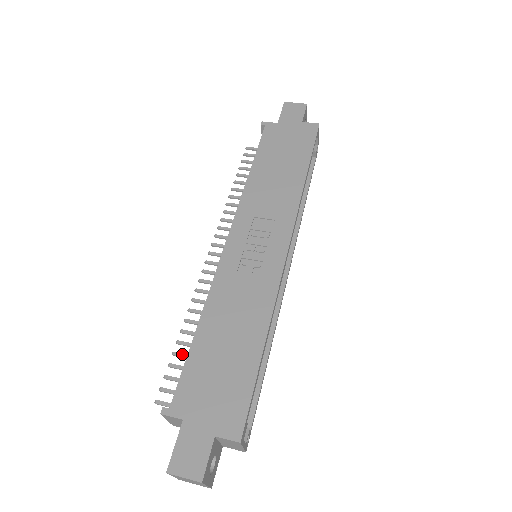
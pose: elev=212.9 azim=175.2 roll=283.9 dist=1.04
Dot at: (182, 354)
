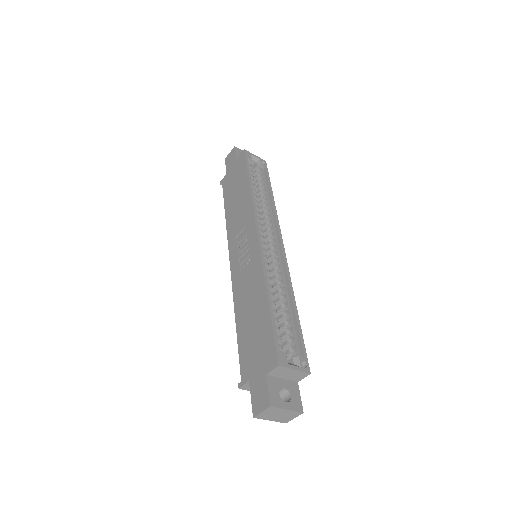
Dot at: occluded
